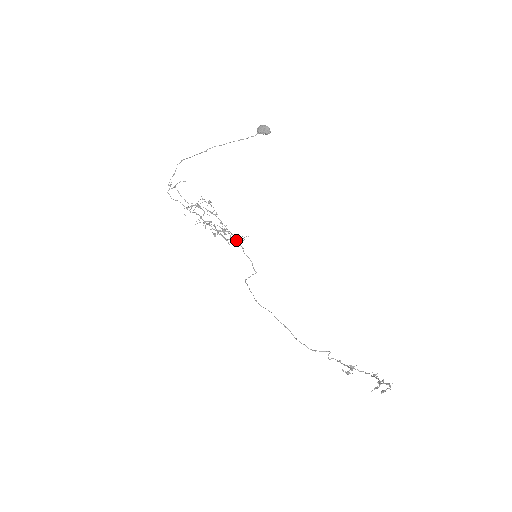
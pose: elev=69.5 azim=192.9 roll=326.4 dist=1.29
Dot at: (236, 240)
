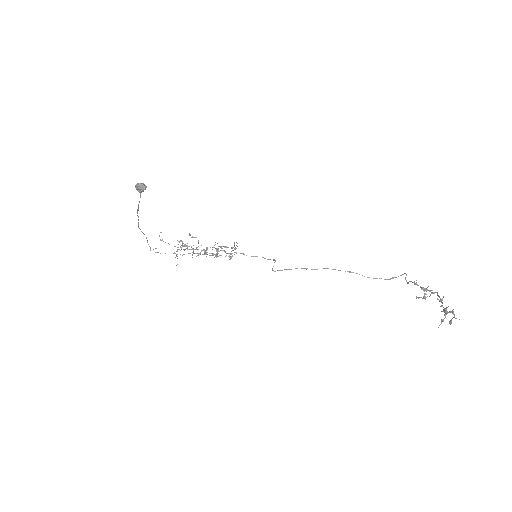
Dot at: (231, 254)
